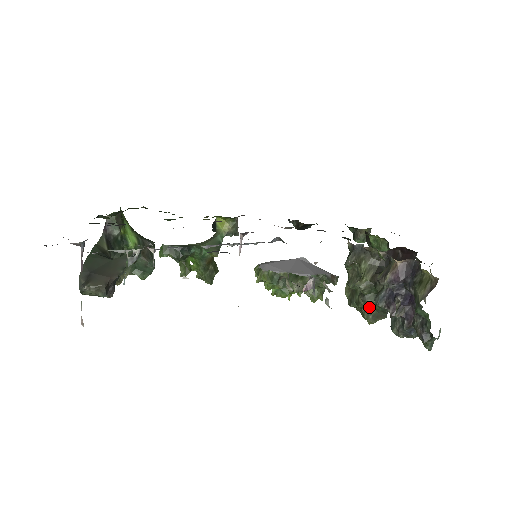
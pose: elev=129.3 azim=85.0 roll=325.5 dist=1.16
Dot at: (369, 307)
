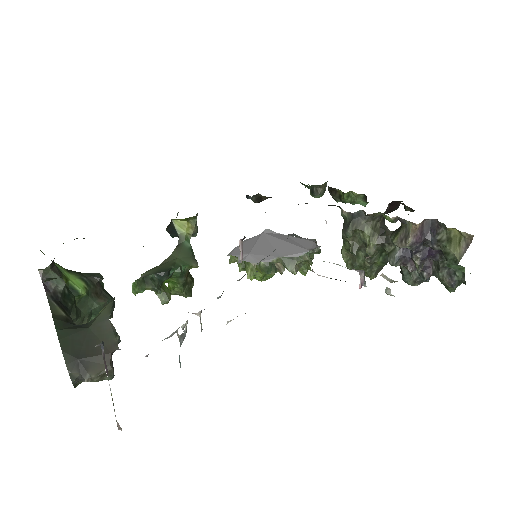
Dot at: (372, 266)
